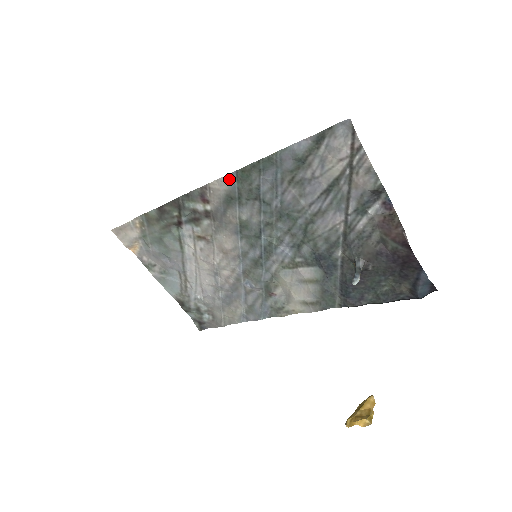
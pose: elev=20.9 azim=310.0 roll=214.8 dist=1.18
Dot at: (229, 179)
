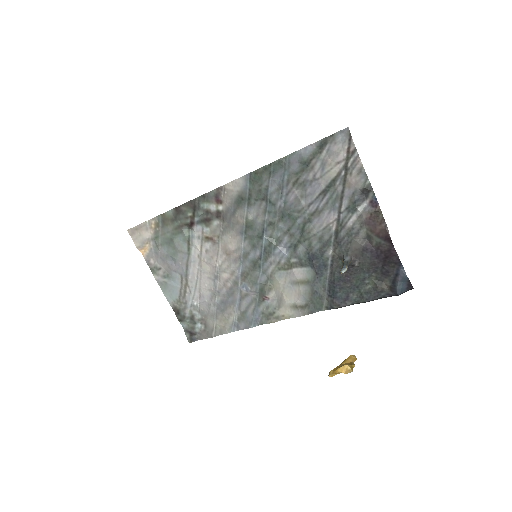
Dot at: (243, 180)
